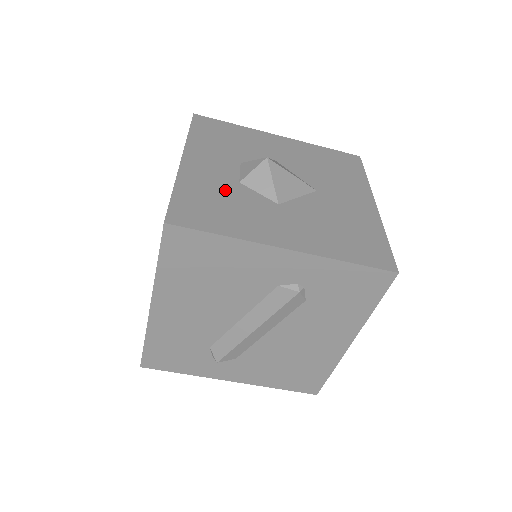
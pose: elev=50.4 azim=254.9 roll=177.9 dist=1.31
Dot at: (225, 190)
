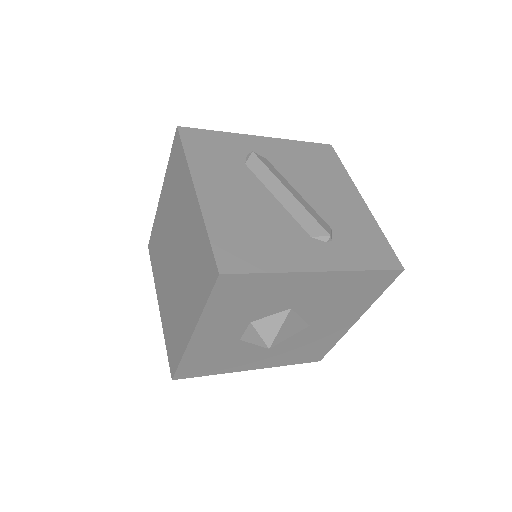
Dot at: (224, 350)
